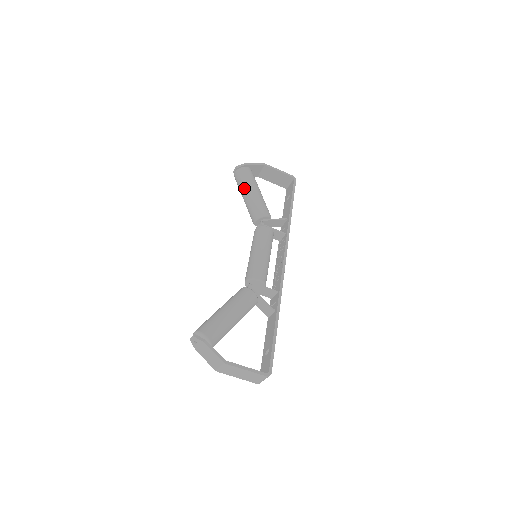
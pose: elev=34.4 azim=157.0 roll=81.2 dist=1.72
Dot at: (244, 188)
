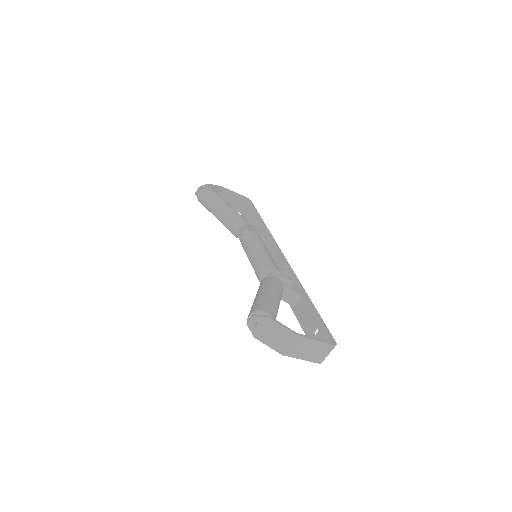
Dot at: (215, 203)
